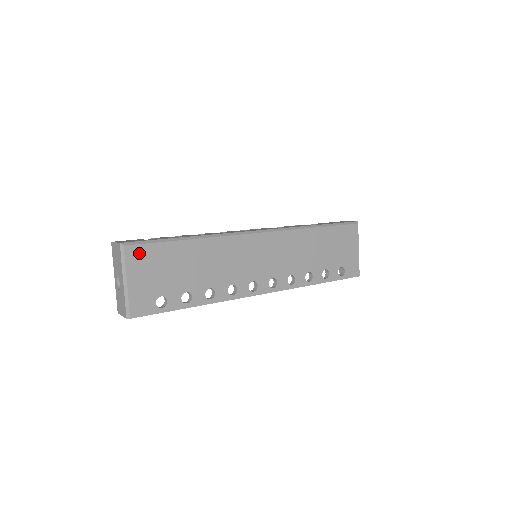
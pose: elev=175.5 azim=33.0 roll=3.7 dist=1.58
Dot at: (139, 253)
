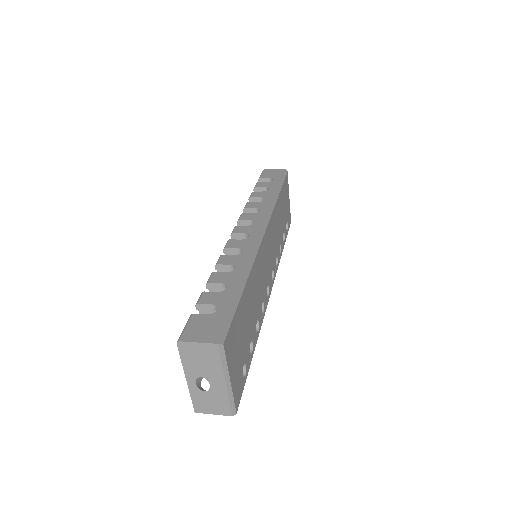
Dot at: (230, 339)
